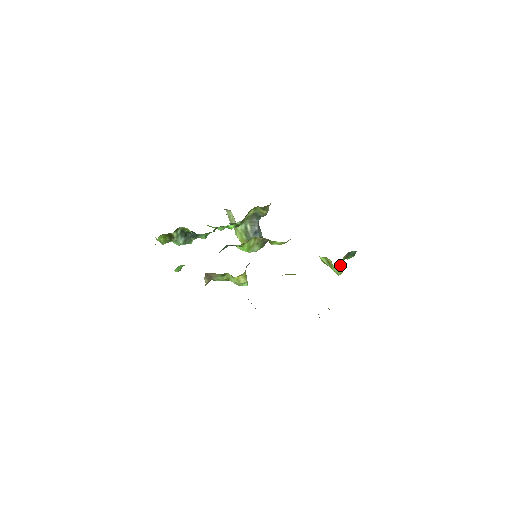
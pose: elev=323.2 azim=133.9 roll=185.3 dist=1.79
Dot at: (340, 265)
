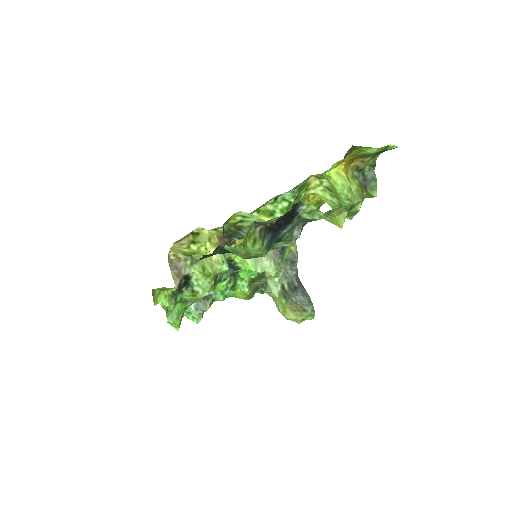
Dot at: (356, 196)
